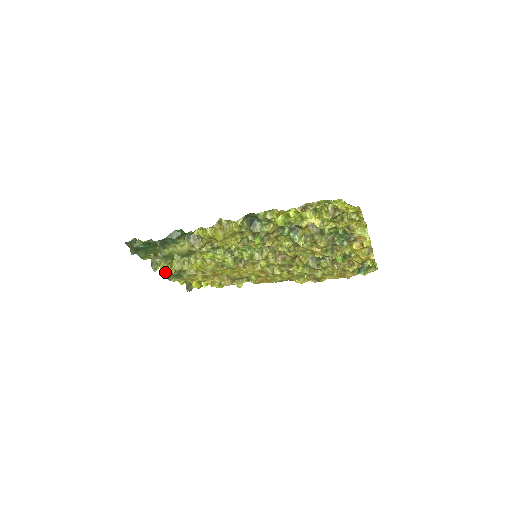
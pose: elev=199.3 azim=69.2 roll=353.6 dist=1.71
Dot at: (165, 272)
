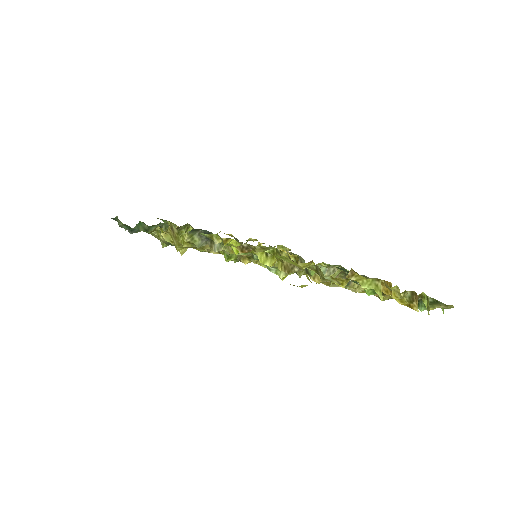
Dot at: occluded
